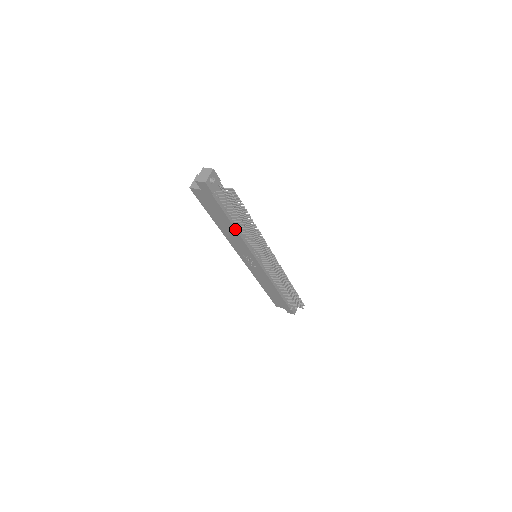
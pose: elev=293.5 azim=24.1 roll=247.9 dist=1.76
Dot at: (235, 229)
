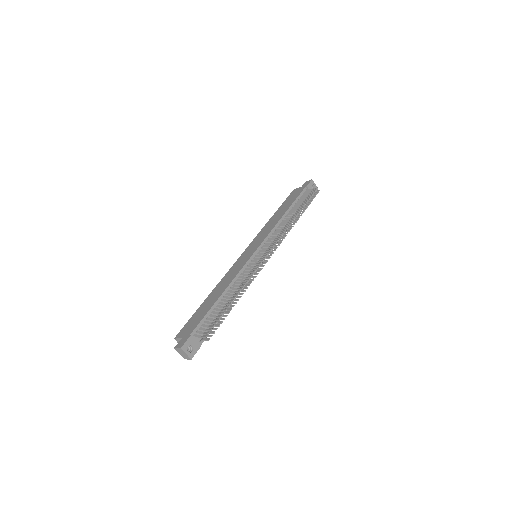
Dot at: (231, 304)
